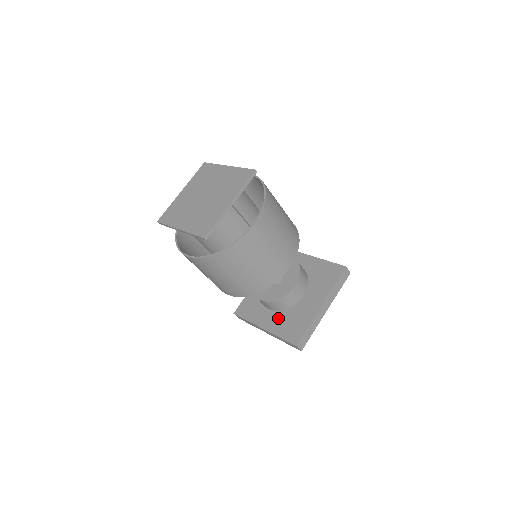
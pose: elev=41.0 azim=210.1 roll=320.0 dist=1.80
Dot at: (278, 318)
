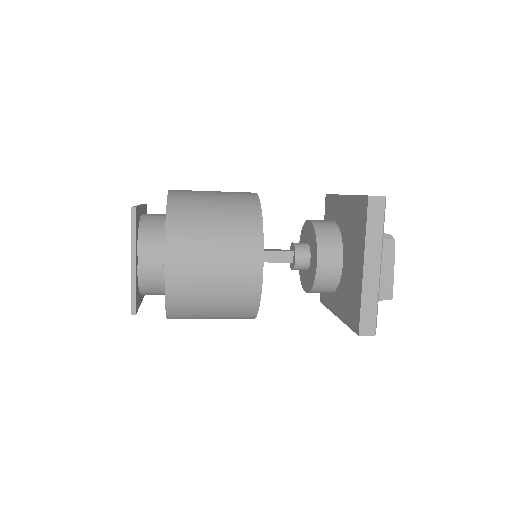
Dot at: (341, 299)
